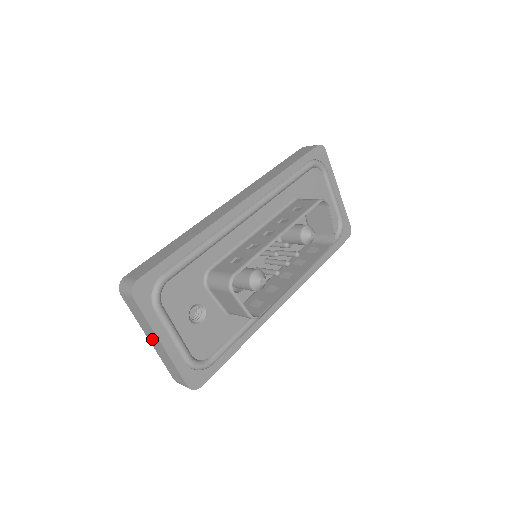
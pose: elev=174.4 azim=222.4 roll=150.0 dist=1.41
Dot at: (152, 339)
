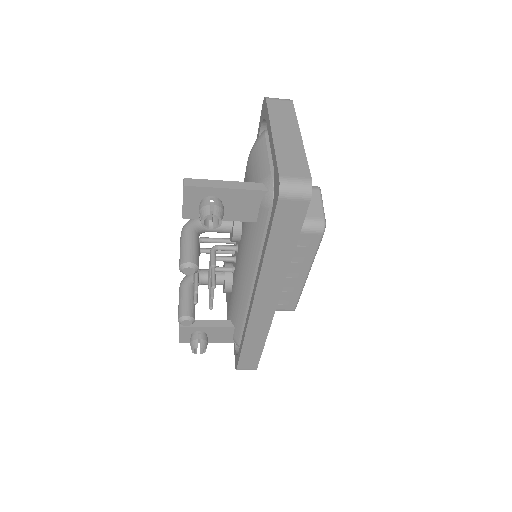
Dot at: (283, 132)
